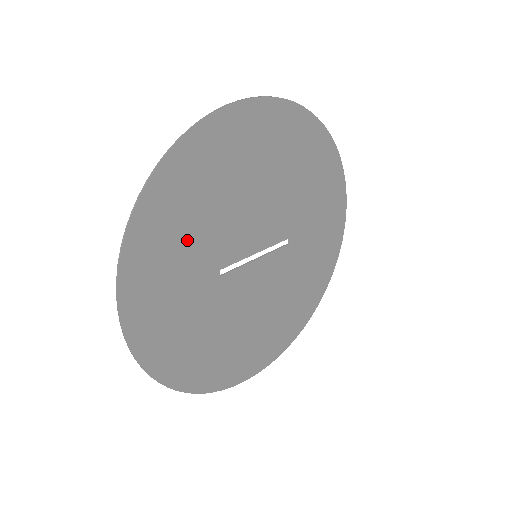
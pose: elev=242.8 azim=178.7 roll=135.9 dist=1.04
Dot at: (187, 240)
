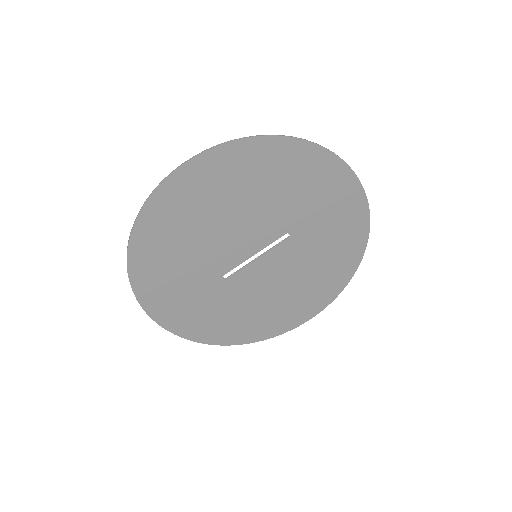
Dot at: (181, 270)
